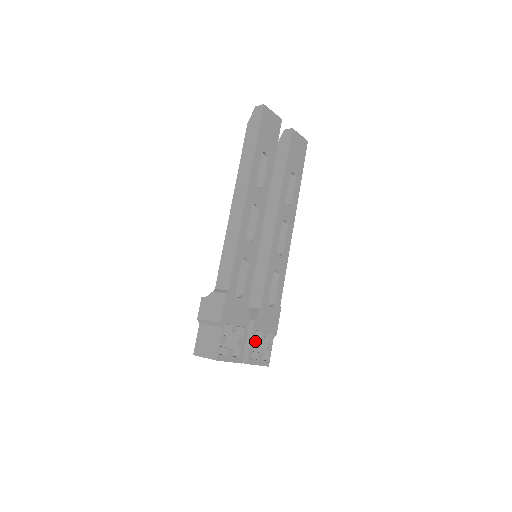
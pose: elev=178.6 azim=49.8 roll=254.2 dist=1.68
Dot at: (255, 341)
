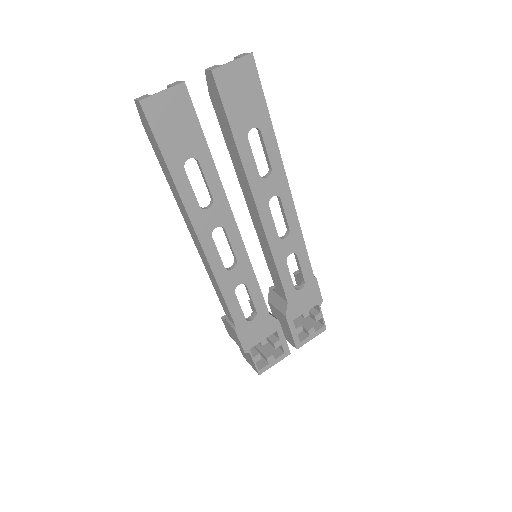
Dot at: (297, 328)
